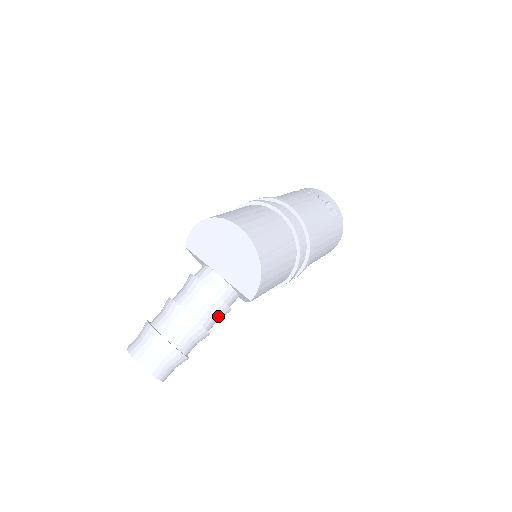
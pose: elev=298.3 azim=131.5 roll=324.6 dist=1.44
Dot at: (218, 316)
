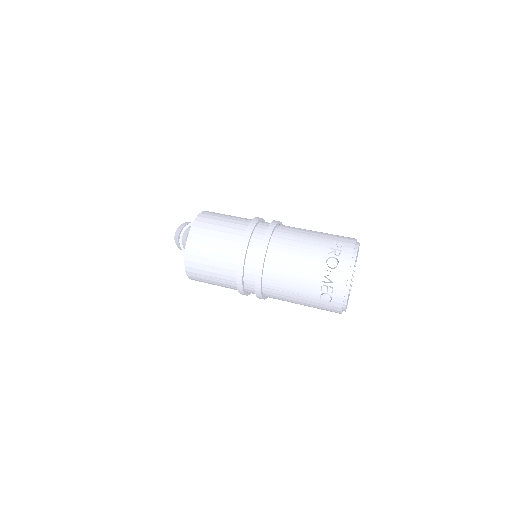
Dot at: occluded
